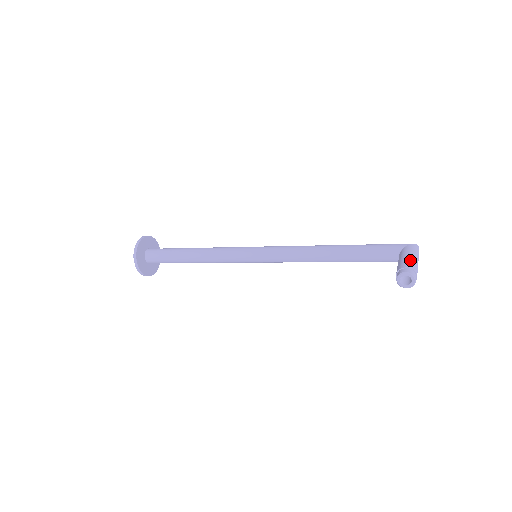
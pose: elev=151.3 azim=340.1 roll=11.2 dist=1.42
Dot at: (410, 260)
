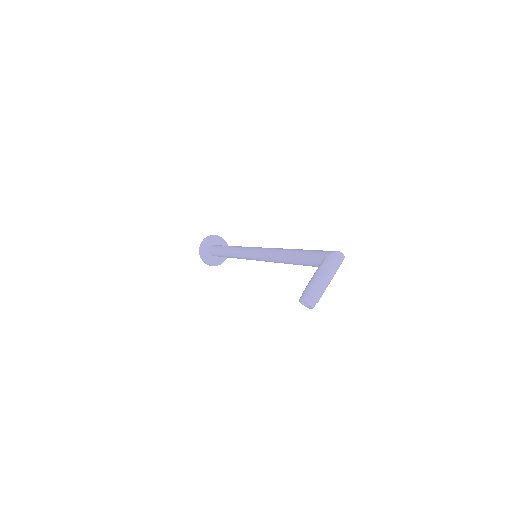
Dot at: (313, 281)
